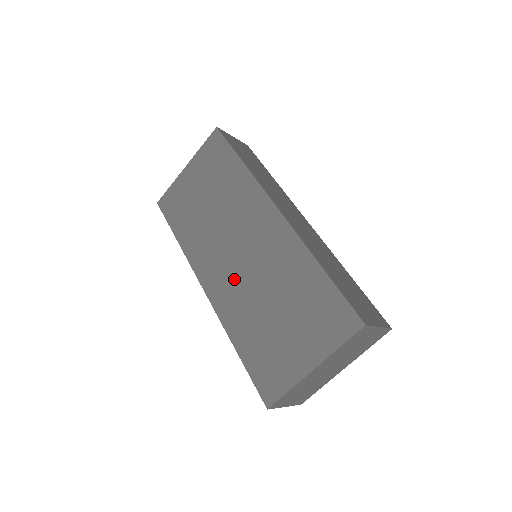
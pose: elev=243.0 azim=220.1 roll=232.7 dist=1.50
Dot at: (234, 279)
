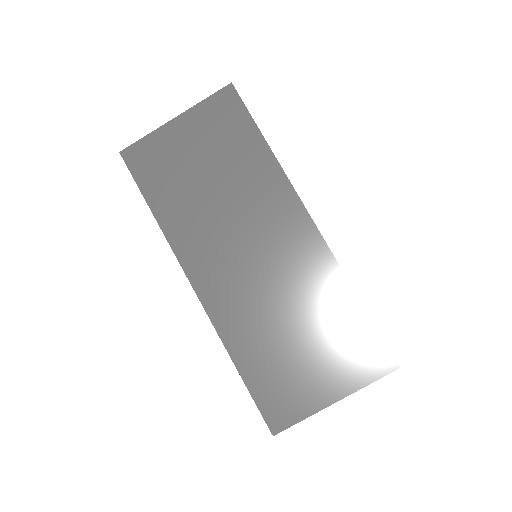
Dot at: (242, 286)
